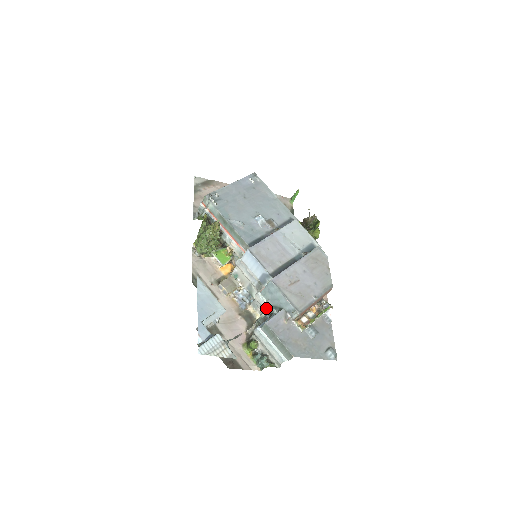
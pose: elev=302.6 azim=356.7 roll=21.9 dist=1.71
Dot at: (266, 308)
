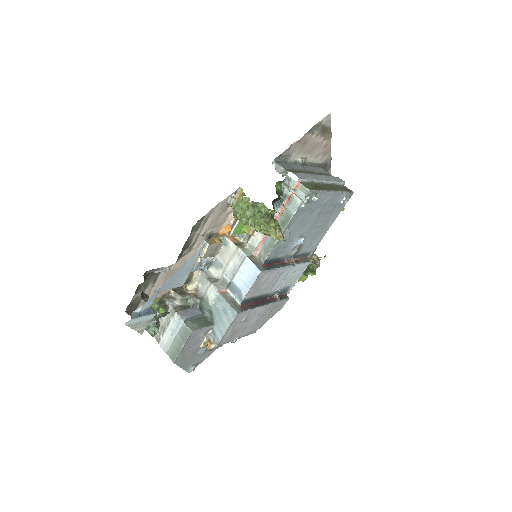
Dot at: (206, 301)
